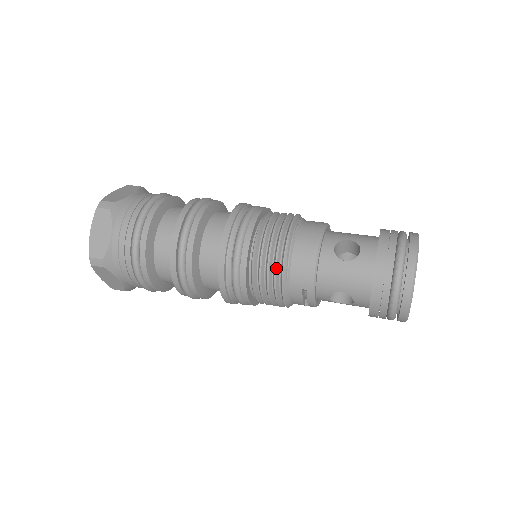
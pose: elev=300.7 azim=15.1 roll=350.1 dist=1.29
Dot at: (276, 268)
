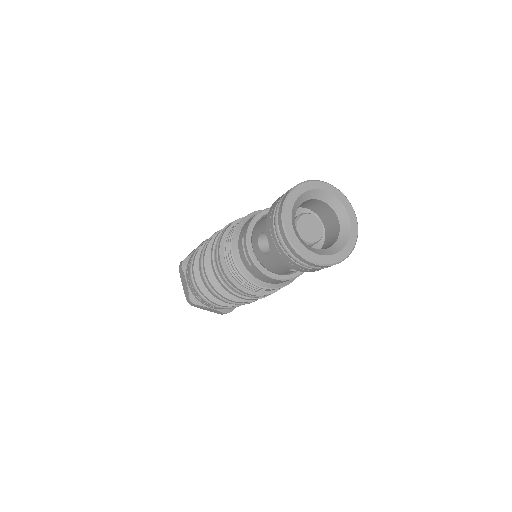
Dot at: (236, 225)
